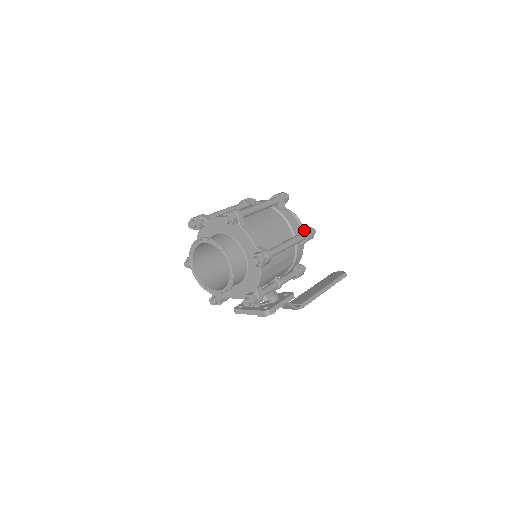
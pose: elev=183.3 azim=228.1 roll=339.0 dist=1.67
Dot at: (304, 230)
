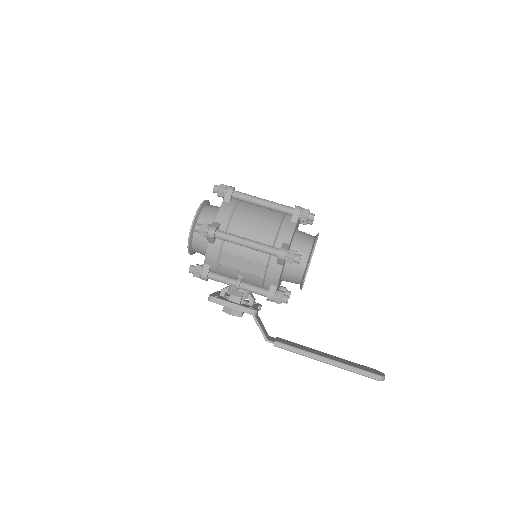
Dot at: (283, 247)
